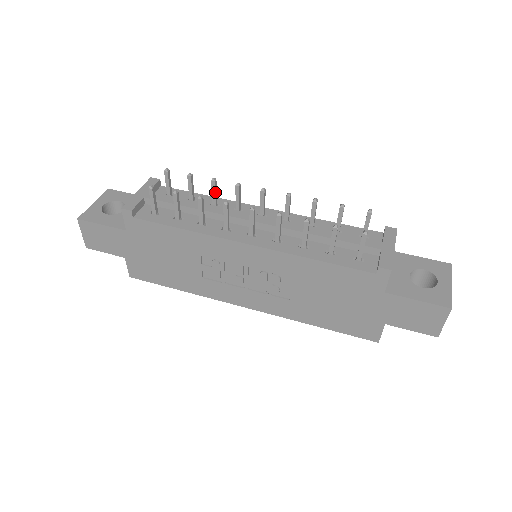
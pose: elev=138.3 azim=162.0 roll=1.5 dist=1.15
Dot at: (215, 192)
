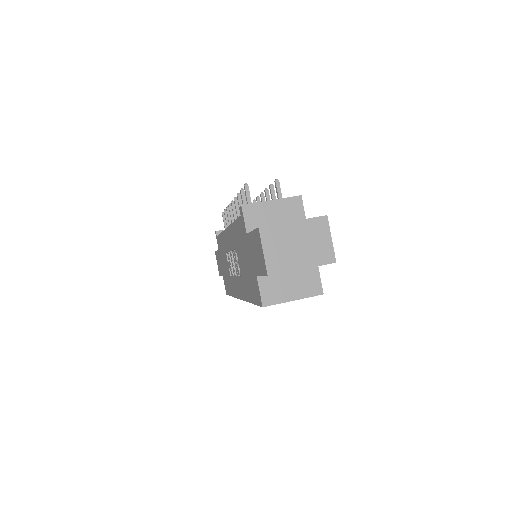
Dot at: occluded
